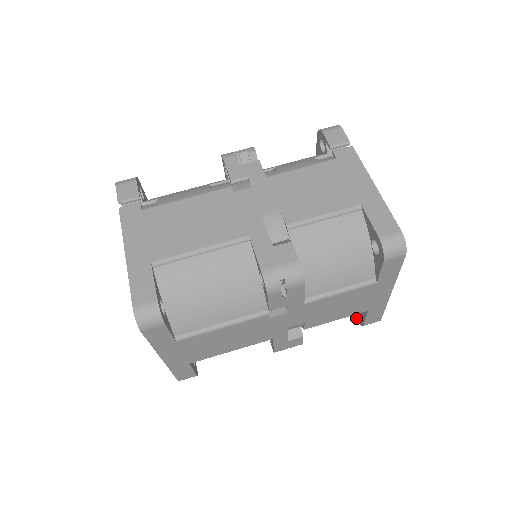
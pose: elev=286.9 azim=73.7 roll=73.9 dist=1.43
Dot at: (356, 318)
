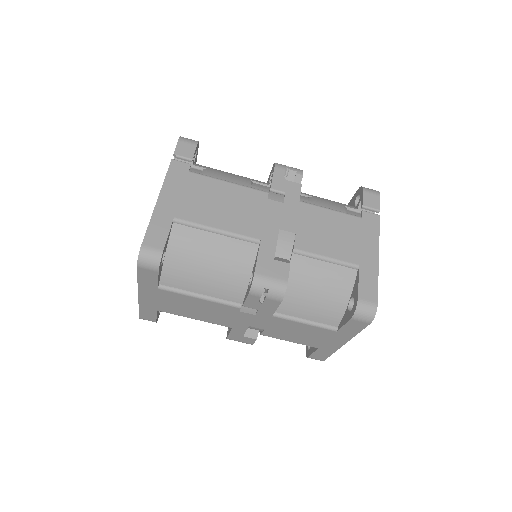
Dot at: (306, 348)
